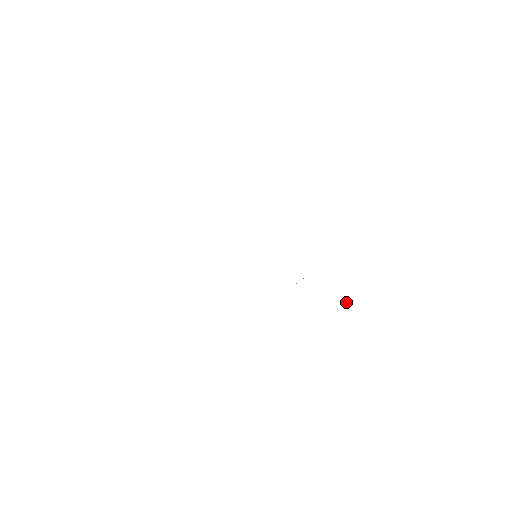
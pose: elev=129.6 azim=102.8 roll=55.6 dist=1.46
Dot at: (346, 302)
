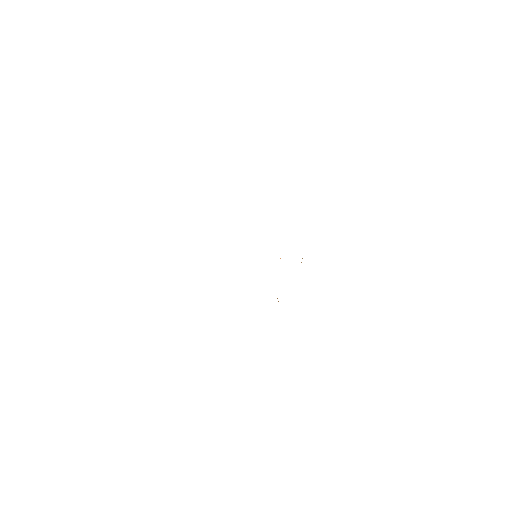
Dot at: (301, 262)
